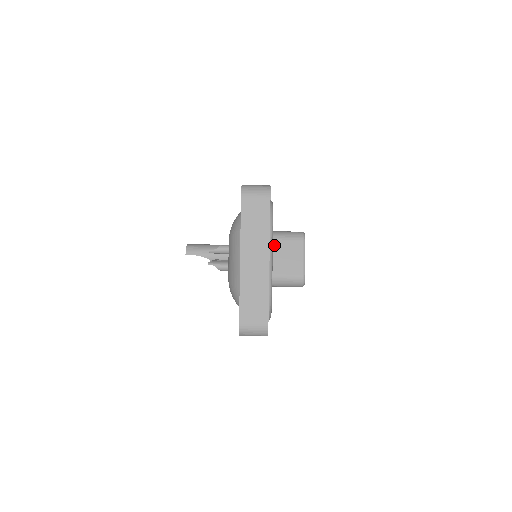
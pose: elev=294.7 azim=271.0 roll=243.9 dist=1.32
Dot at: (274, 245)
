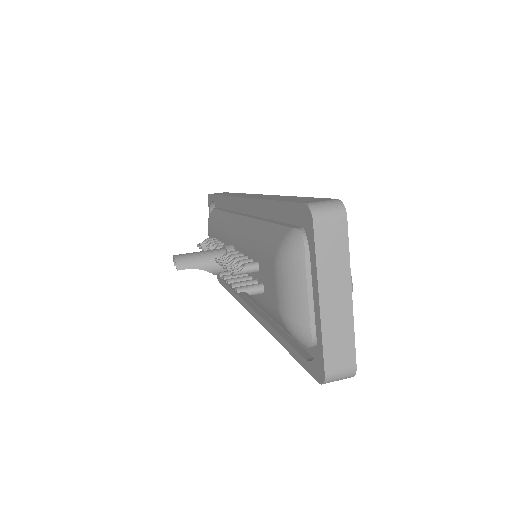
Dot at: occluded
